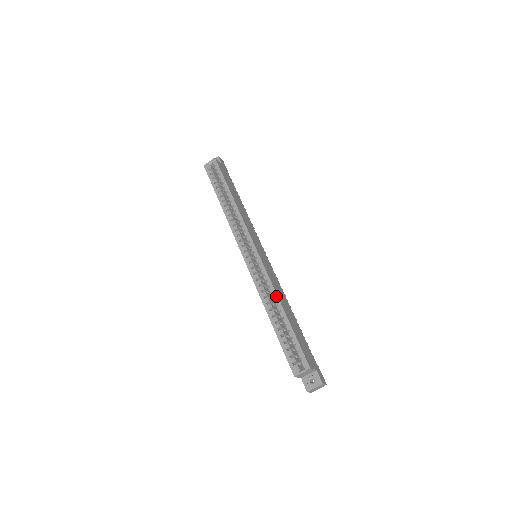
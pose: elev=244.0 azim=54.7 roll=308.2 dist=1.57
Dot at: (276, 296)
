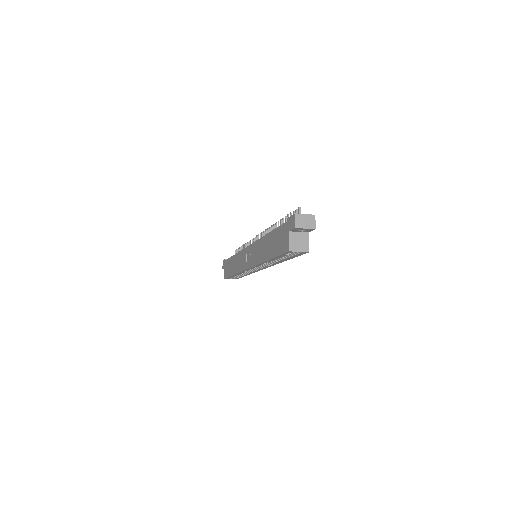
Dot at: occluded
